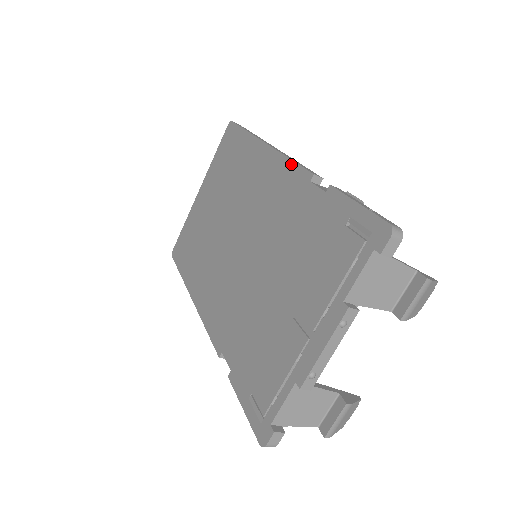
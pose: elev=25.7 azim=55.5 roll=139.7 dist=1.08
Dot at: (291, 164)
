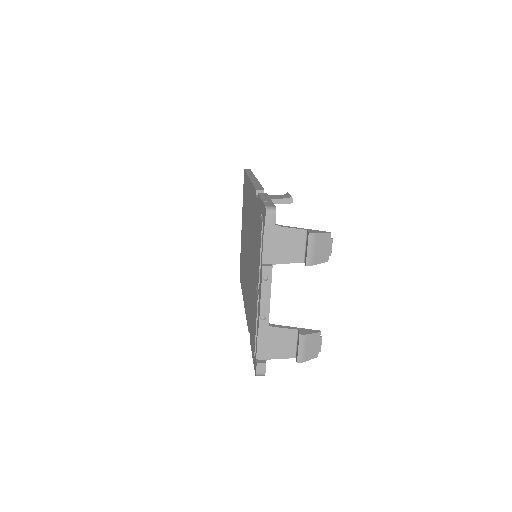
Dot at: (253, 187)
